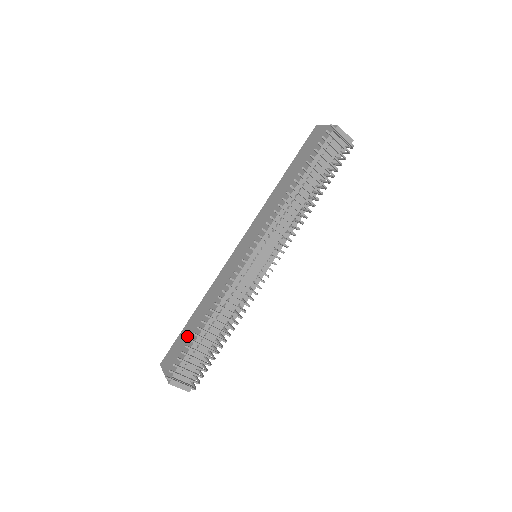
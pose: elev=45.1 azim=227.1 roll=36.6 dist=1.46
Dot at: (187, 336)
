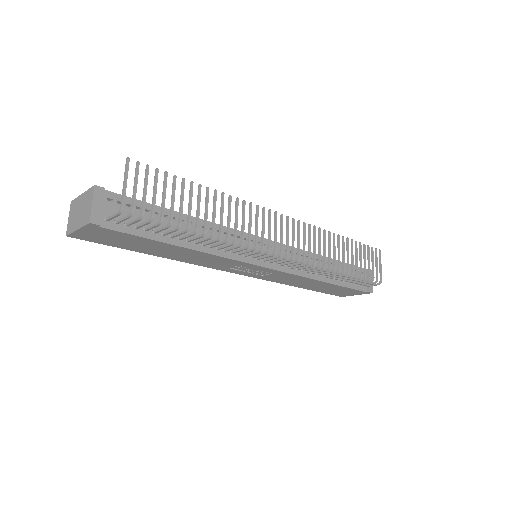
Dot at: occluded
